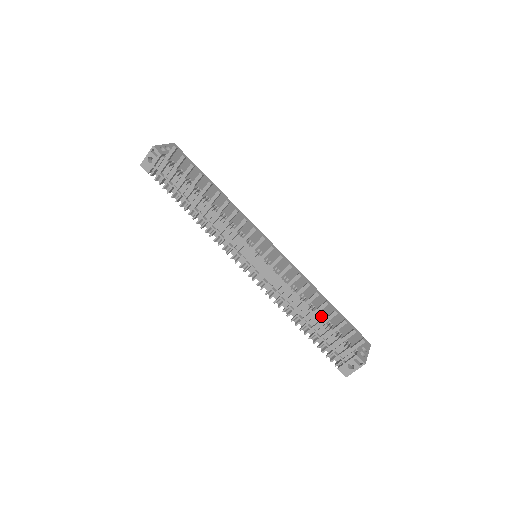
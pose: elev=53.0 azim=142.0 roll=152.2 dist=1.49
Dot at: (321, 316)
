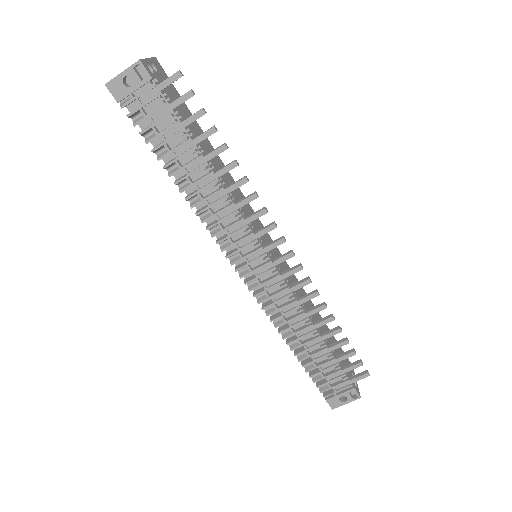
Dot at: (326, 342)
